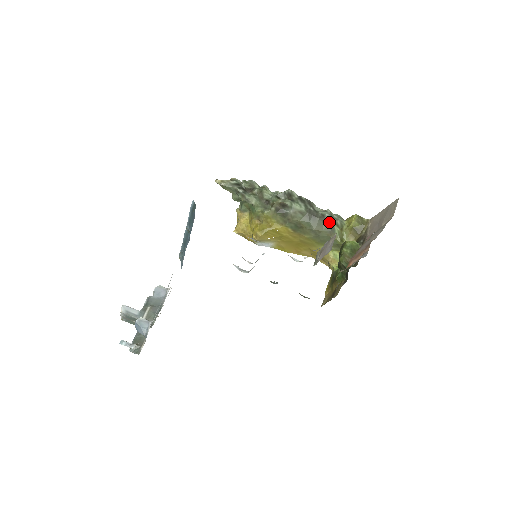
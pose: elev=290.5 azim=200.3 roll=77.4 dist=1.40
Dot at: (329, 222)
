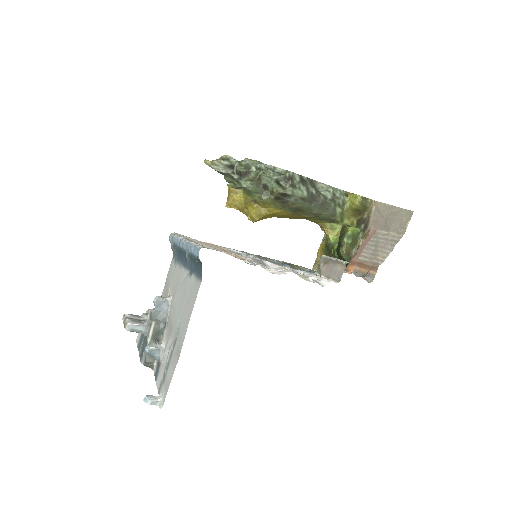
Dot at: (331, 204)
